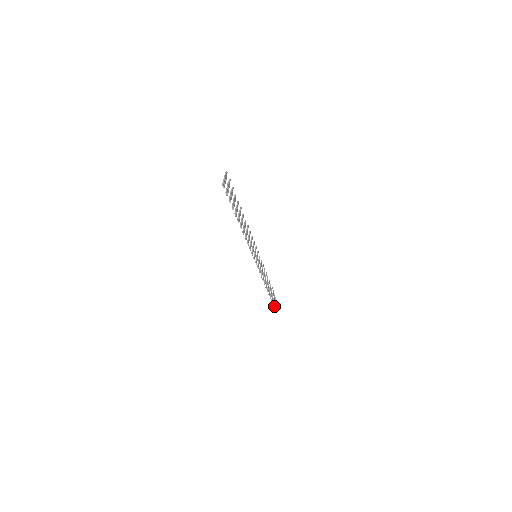
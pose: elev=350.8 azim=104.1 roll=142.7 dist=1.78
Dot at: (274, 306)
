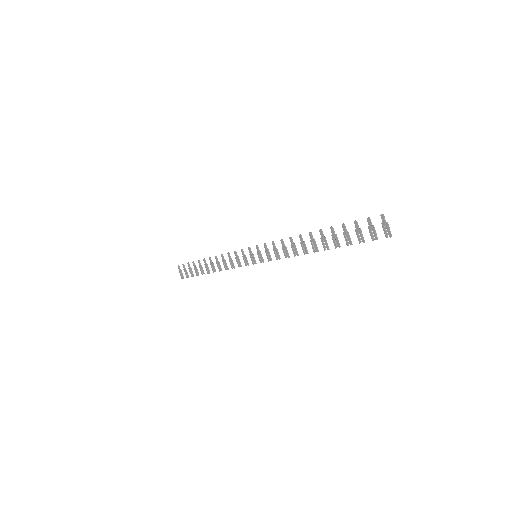
Dot at: (183, 277)
